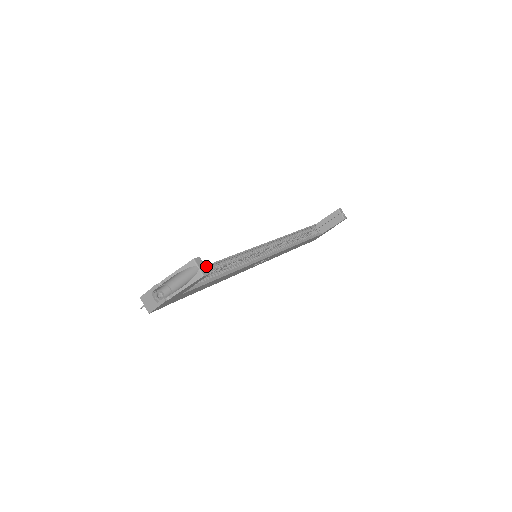
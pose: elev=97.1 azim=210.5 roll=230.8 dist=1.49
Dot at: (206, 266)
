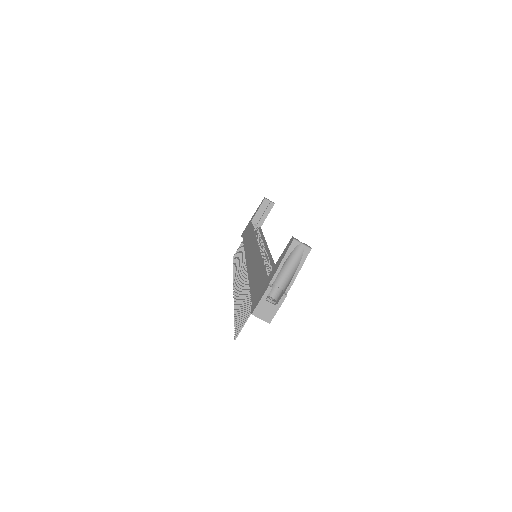
Dot at: (263, 265)
